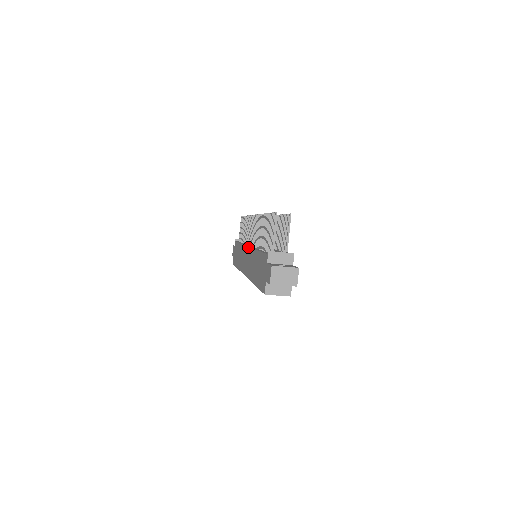
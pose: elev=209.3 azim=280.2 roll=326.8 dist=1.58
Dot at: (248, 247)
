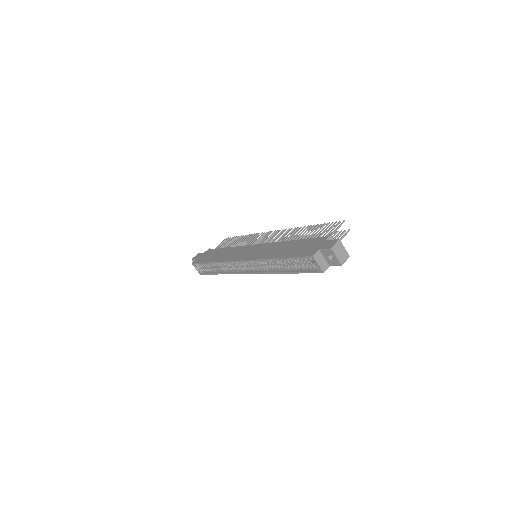
Dot at: occluded
